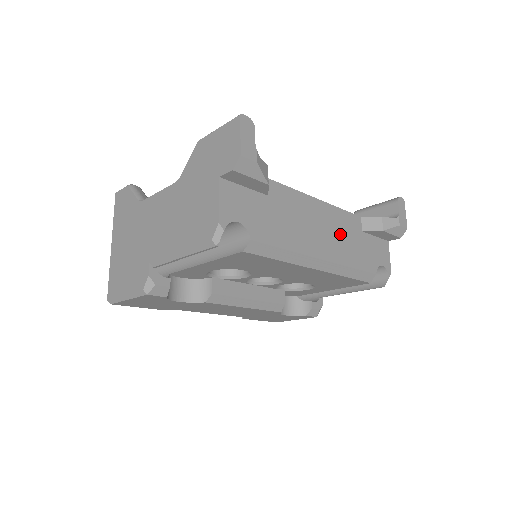
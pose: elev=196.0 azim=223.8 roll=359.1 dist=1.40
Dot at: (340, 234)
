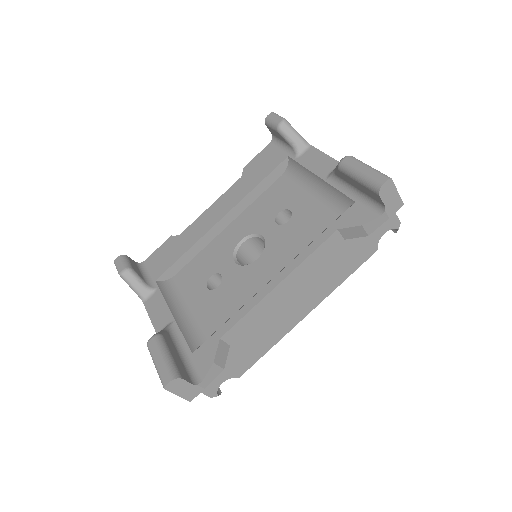
Dot at: (317, 277)
